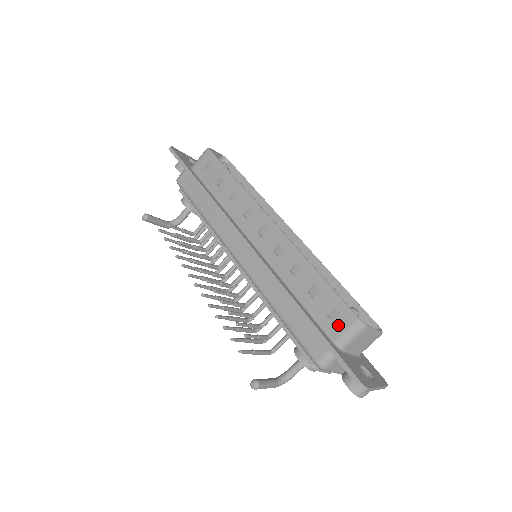
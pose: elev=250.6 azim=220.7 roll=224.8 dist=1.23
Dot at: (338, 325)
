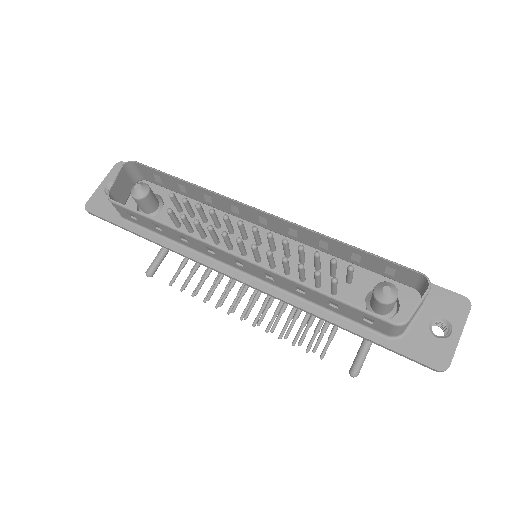
Dot at: (380, 327)
